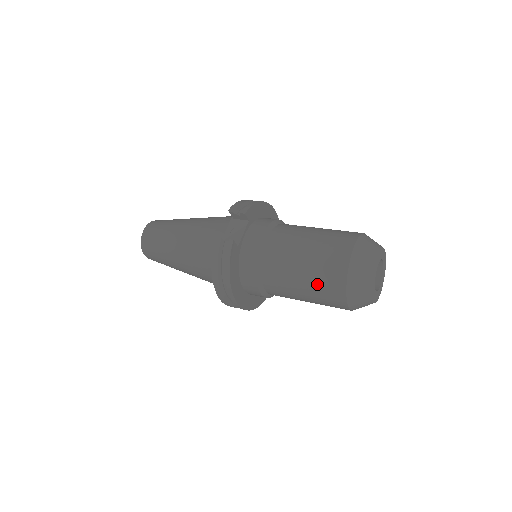
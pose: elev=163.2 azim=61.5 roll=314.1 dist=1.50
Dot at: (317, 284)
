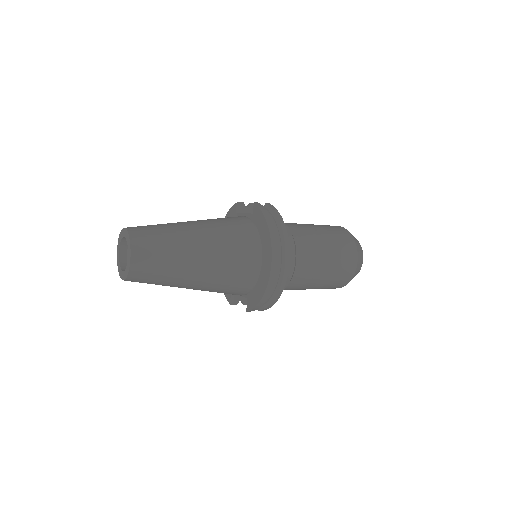
Dot at: (336, 240)
